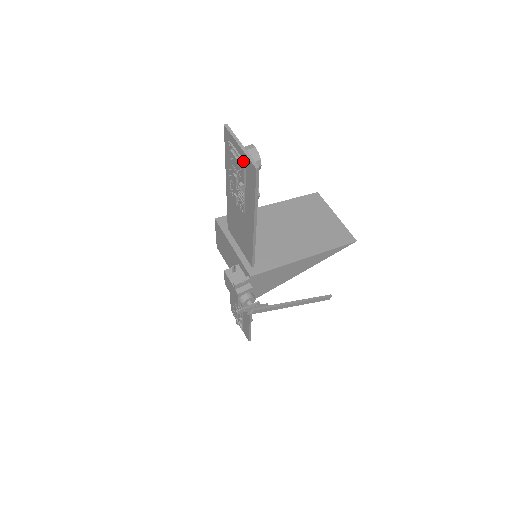
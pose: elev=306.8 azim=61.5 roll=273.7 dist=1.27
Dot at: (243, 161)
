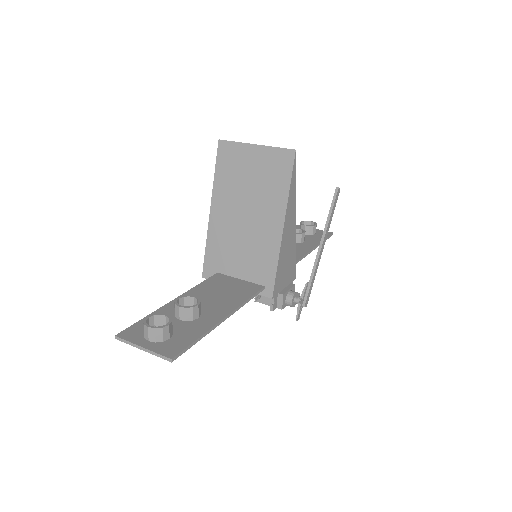
Dot at: occluded
